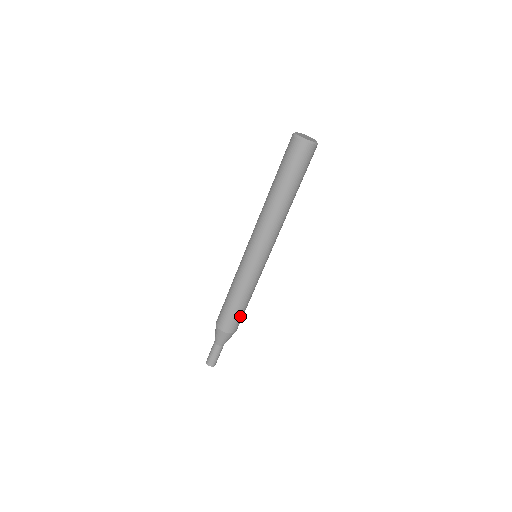
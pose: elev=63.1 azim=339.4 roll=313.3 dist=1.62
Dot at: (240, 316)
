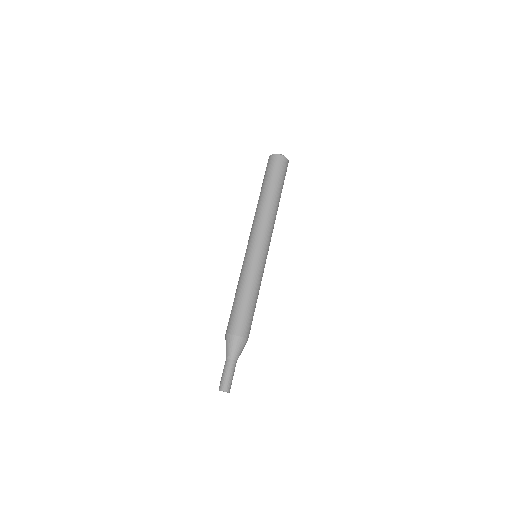
Dot at: (245, 314)
